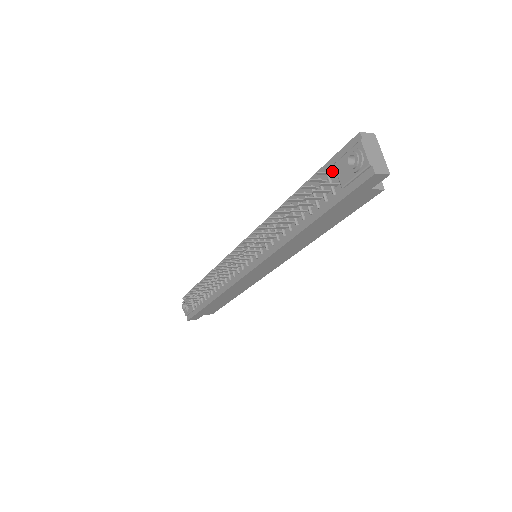
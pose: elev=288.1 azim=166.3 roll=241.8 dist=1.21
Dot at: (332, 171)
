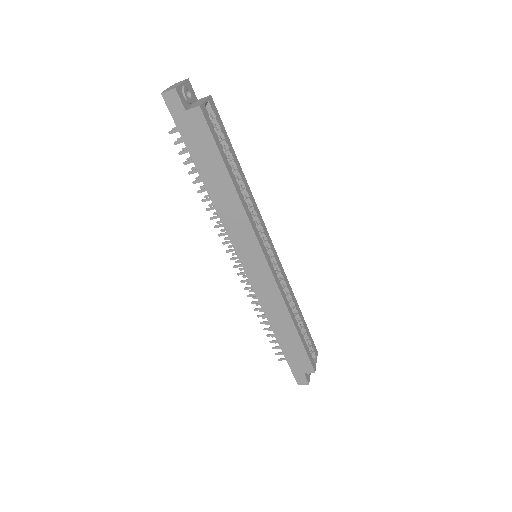
Dot at: occluded
